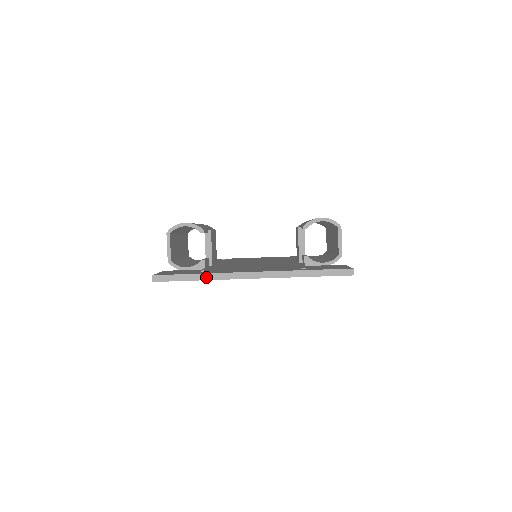
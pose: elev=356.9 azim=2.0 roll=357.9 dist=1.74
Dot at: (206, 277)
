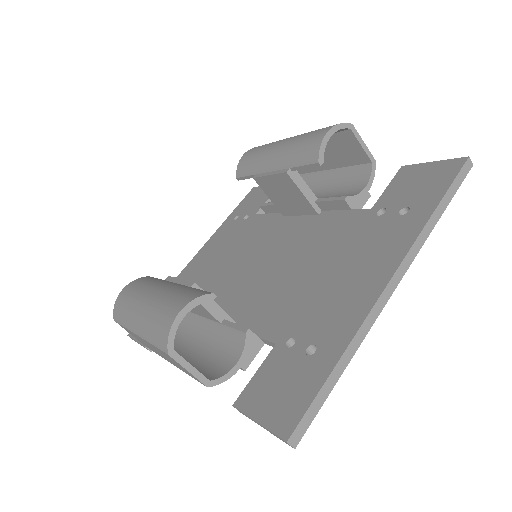
Dot at: (350, 352)
